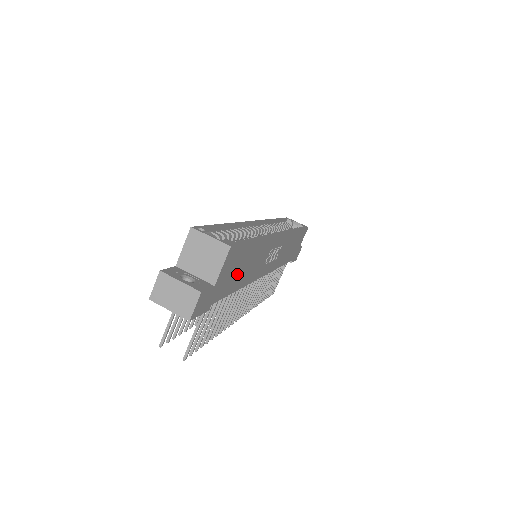
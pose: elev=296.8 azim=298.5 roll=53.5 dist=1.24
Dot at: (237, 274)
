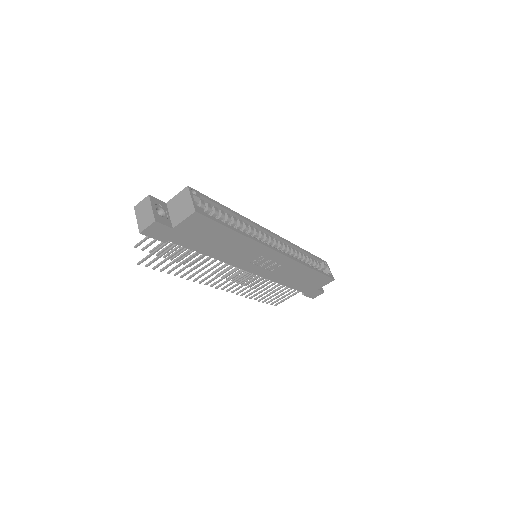
Dot at: (206, 241)
